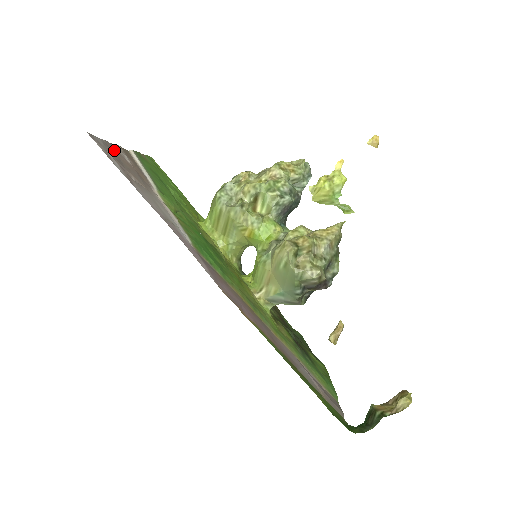
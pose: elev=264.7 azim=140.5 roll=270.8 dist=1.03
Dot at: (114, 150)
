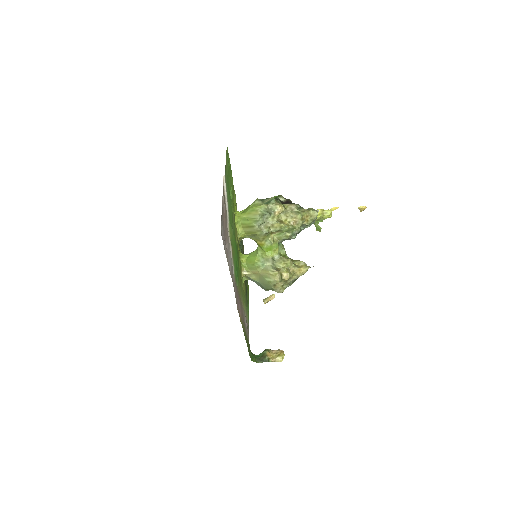
Dot at: (223, 214)
